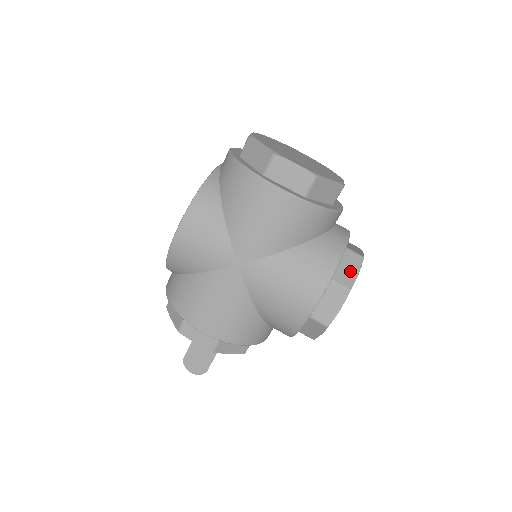
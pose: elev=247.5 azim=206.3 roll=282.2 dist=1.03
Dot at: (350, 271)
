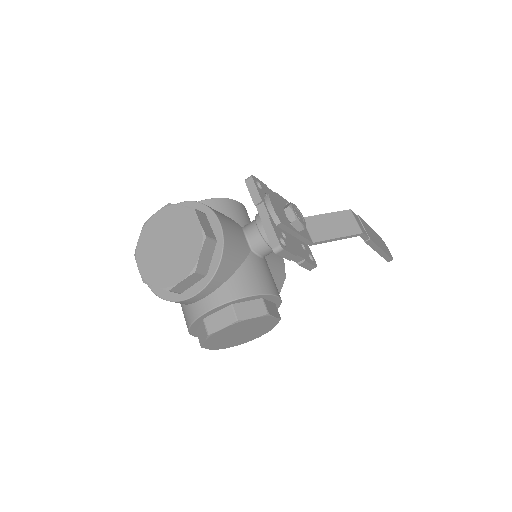
Dot at: (202, 336)
